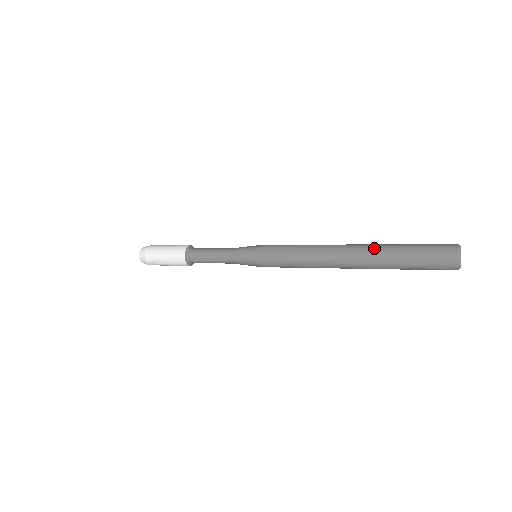
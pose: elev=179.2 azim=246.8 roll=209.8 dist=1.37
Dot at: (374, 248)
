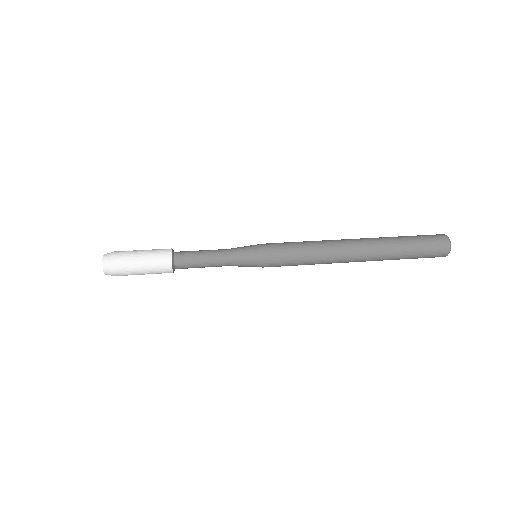
Dot at: (378, 238)
